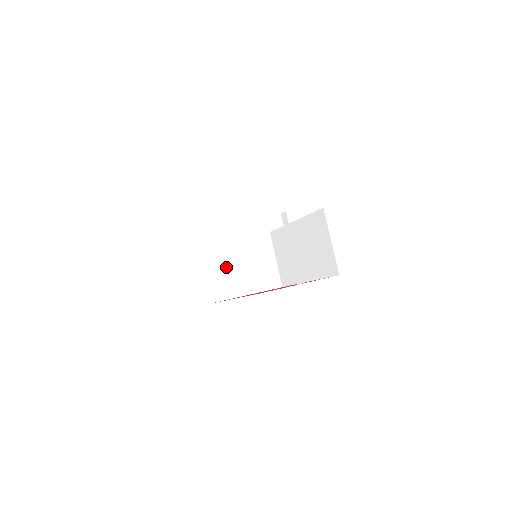
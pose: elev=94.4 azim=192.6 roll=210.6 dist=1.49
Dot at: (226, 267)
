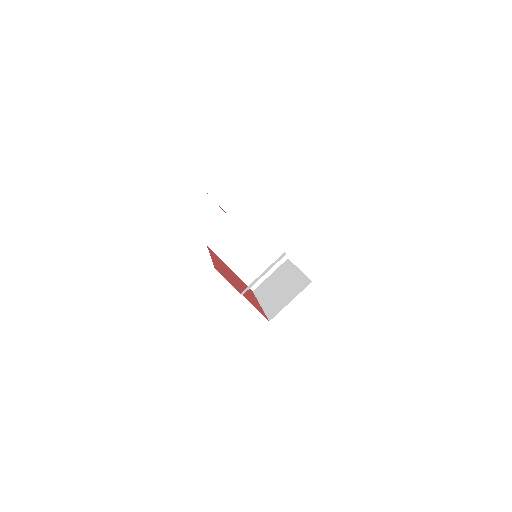
Dot at: (240, 241)
